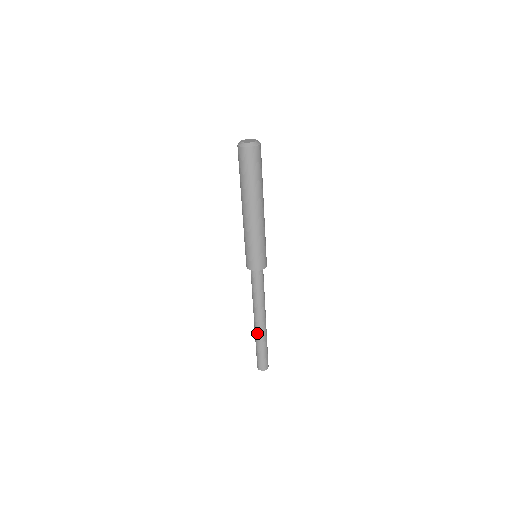
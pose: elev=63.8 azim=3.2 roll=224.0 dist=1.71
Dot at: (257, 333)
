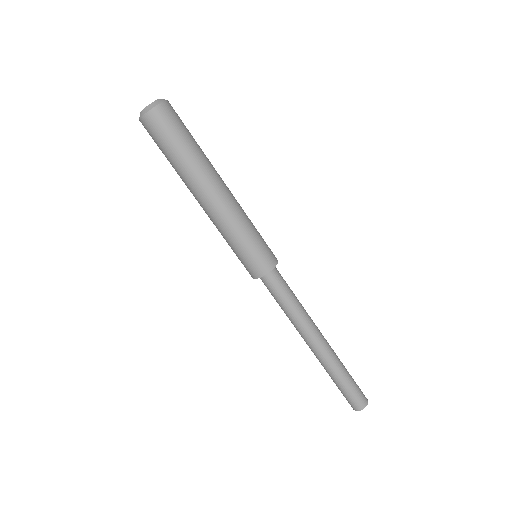
Dot at: (327, 359)
